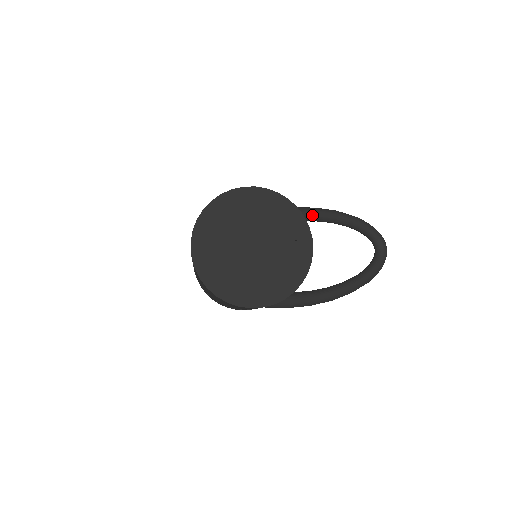
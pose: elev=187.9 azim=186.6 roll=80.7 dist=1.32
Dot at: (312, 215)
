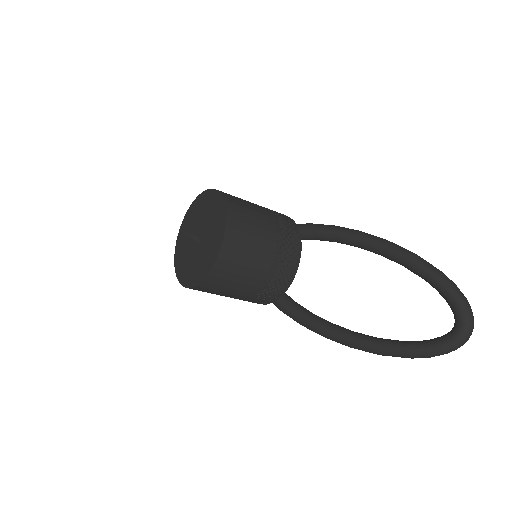
Dot at: (371, 246)
